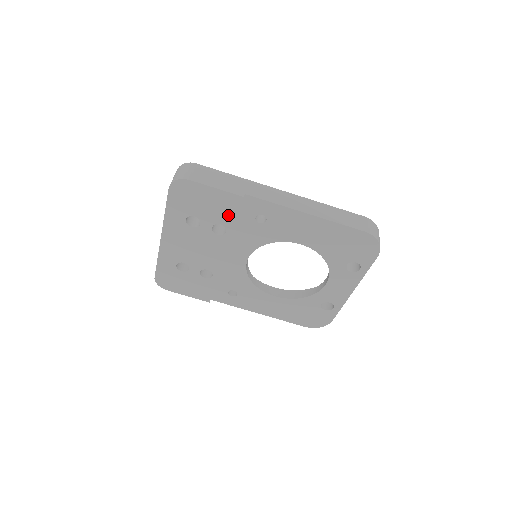
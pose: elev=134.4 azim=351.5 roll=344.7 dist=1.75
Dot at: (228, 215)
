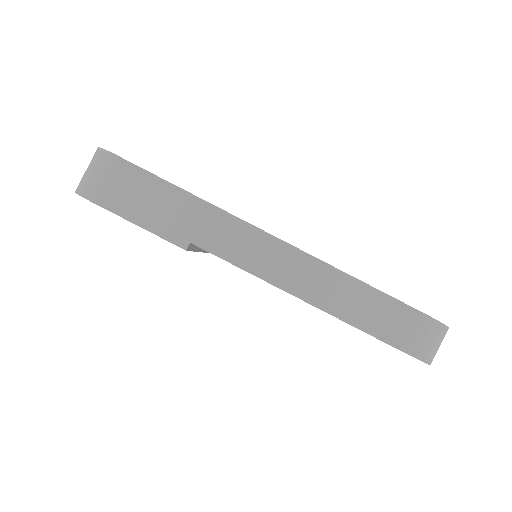
Dot at: occluded
